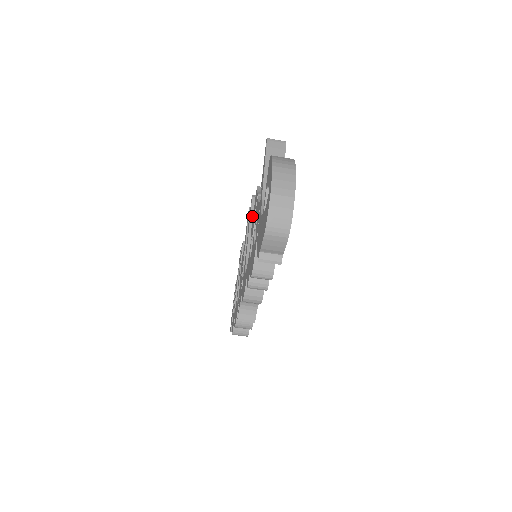
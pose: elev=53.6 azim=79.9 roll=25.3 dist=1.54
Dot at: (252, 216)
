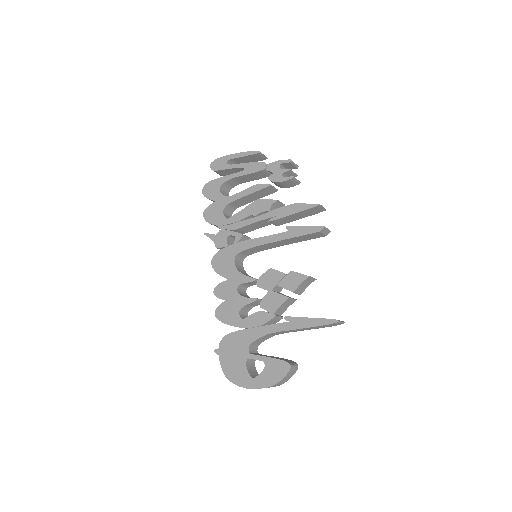
Dot at: (297, 238)
